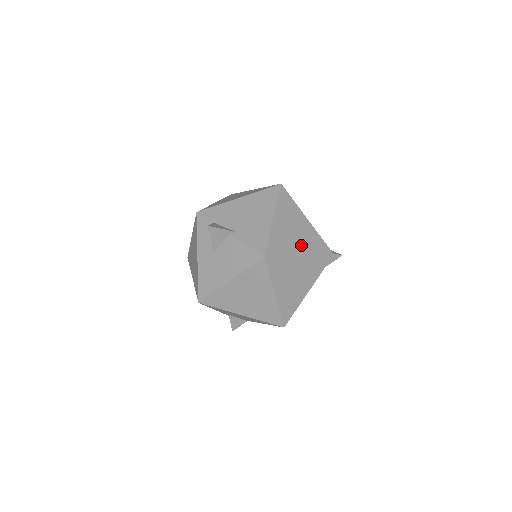
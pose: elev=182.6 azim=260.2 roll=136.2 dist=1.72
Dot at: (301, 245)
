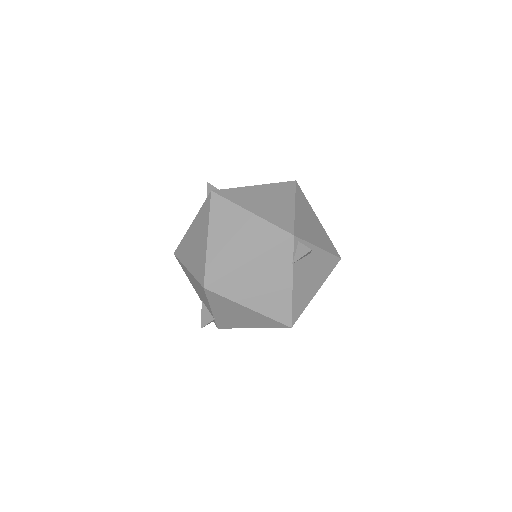
Dot at: (261, 209)
